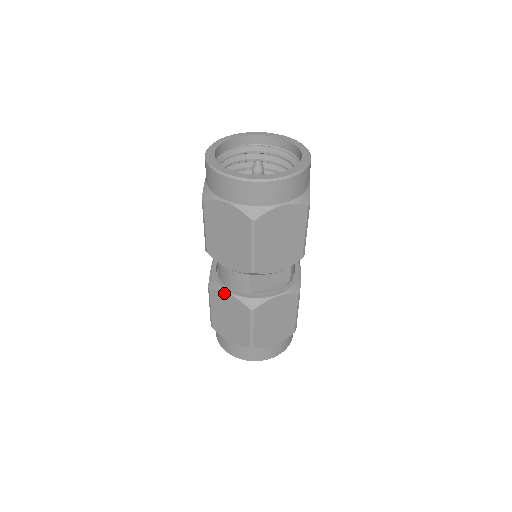
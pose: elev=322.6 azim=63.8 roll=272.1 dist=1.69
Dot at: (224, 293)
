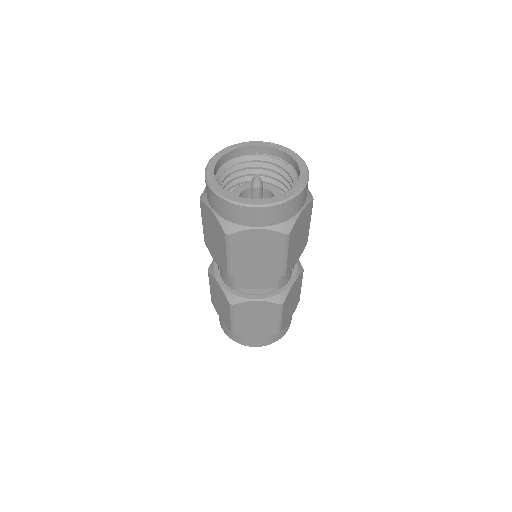
Dot at: (215, 280)
